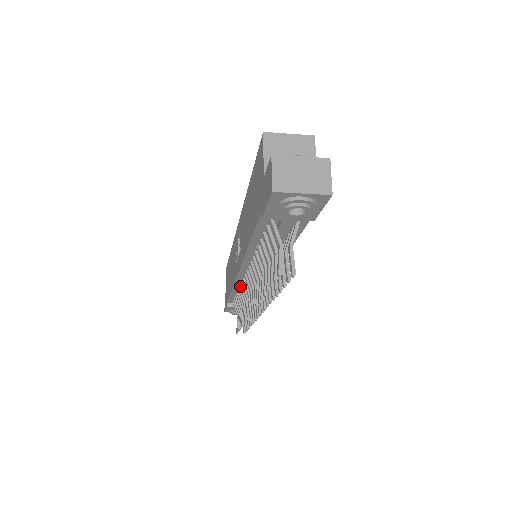
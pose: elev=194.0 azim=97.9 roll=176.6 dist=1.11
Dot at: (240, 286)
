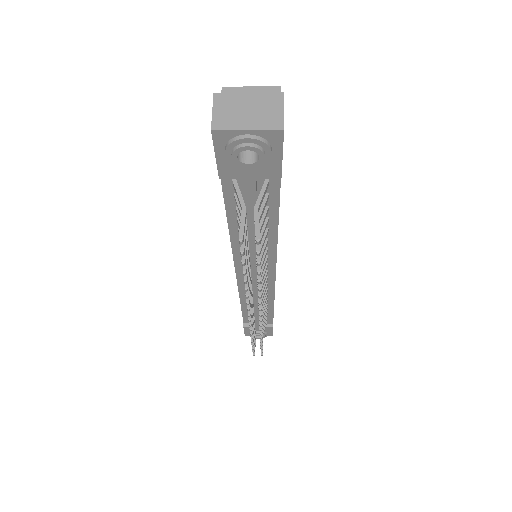
Dot at: occluded
